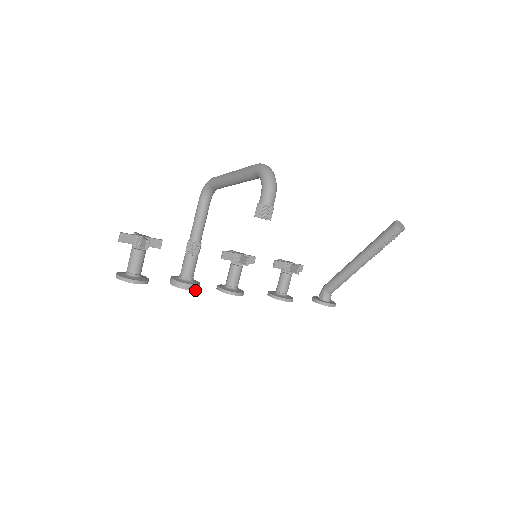
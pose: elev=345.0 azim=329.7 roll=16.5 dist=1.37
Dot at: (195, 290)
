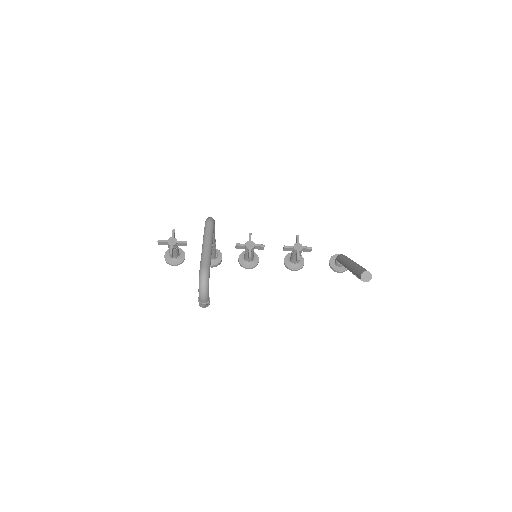
Dot at: (216, 266)
